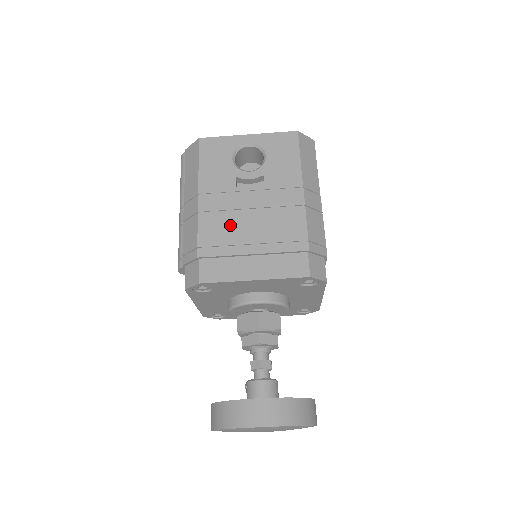
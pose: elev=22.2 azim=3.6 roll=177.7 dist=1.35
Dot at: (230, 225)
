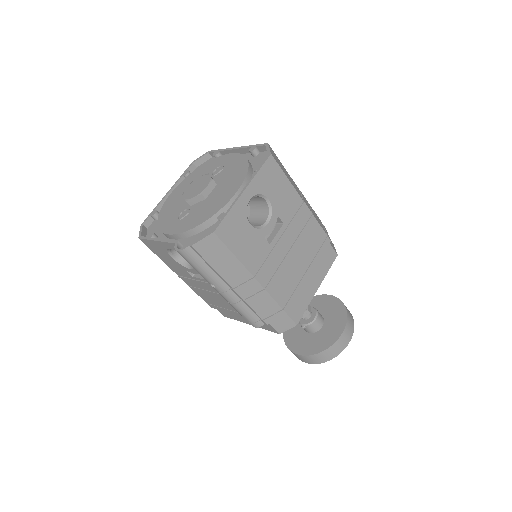
Dot at: (287, 274)
